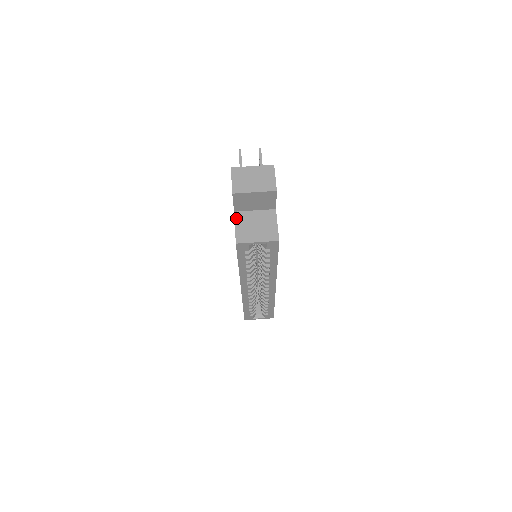
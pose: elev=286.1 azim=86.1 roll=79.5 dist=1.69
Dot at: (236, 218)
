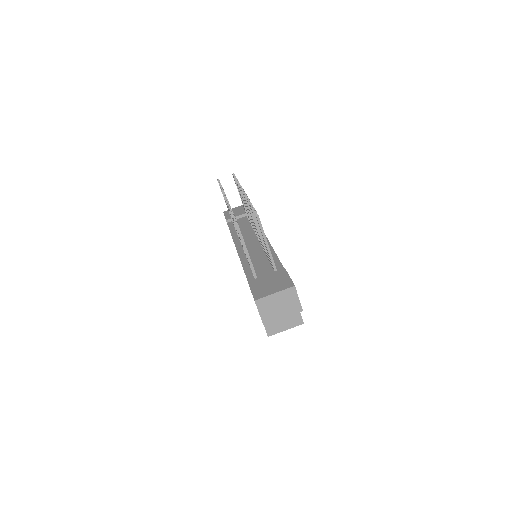
Dot at: occluded
